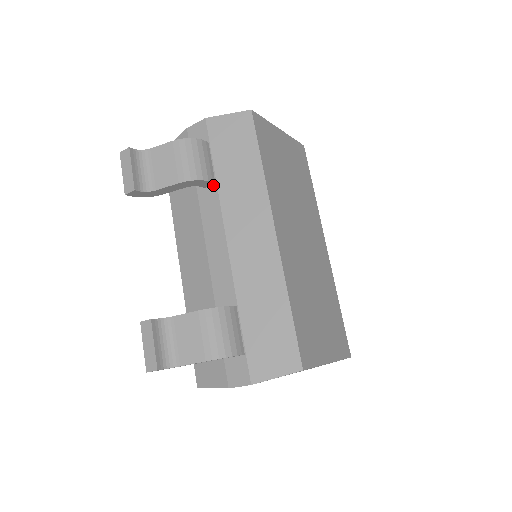
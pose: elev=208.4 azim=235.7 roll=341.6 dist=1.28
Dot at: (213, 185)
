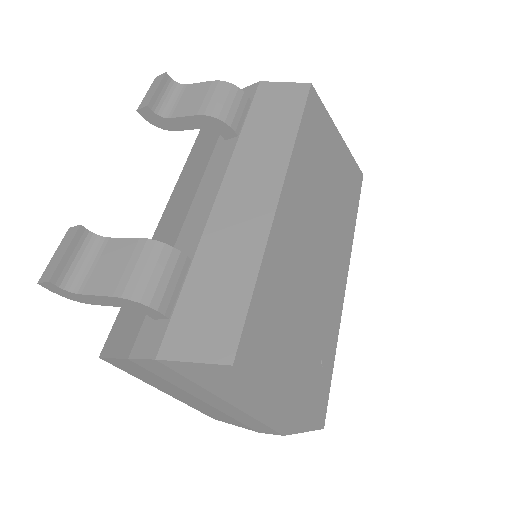
Dot at: (235, 137)
